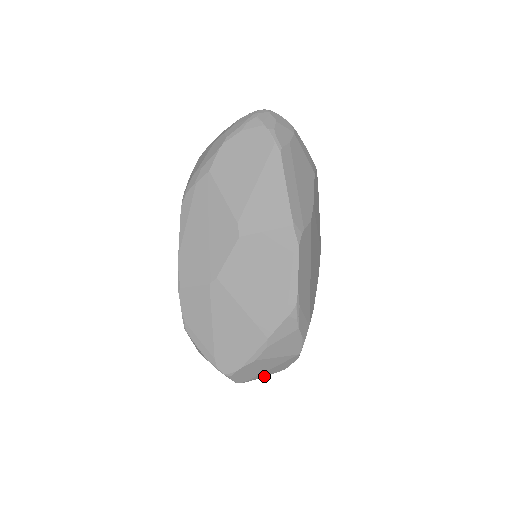
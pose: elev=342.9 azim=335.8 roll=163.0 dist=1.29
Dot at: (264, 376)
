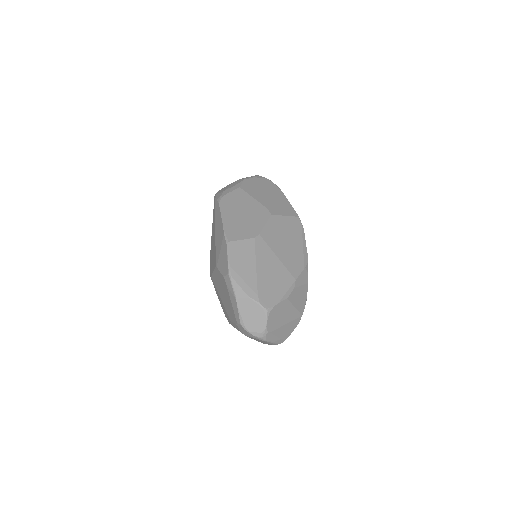
Dot at: (276, 339)
